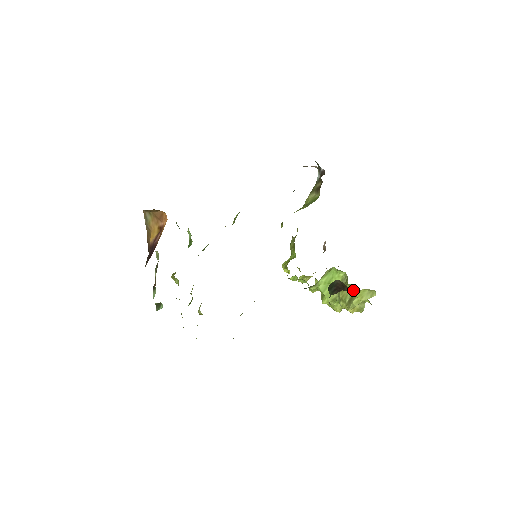
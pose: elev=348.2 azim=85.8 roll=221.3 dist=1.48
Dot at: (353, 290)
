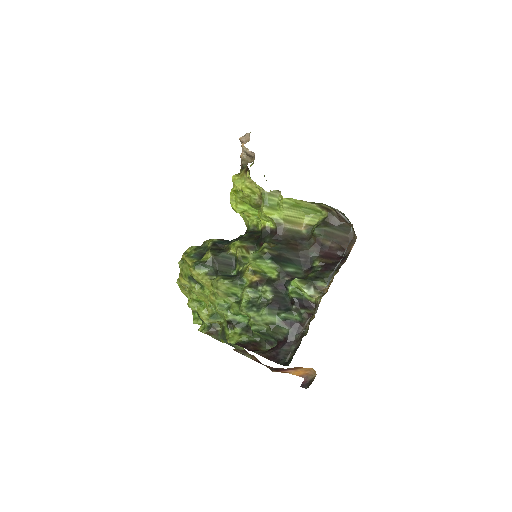
Dot at: occluded
